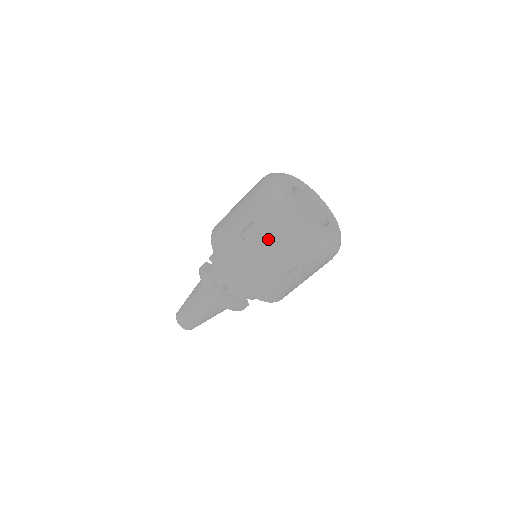
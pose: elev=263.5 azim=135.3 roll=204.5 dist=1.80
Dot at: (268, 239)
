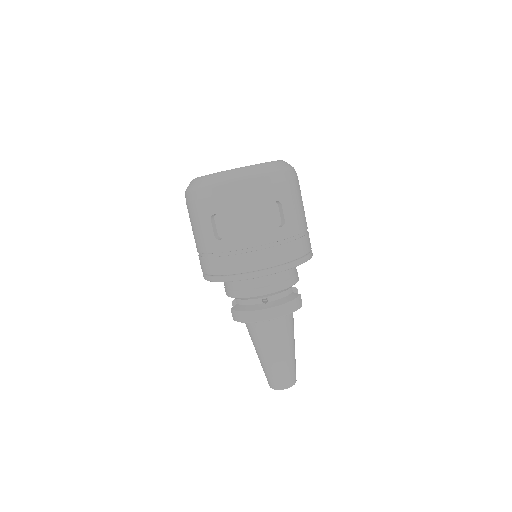
Dot at: (234, 209)
